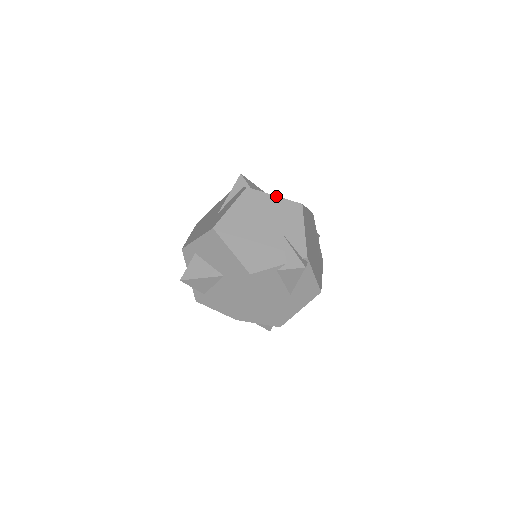
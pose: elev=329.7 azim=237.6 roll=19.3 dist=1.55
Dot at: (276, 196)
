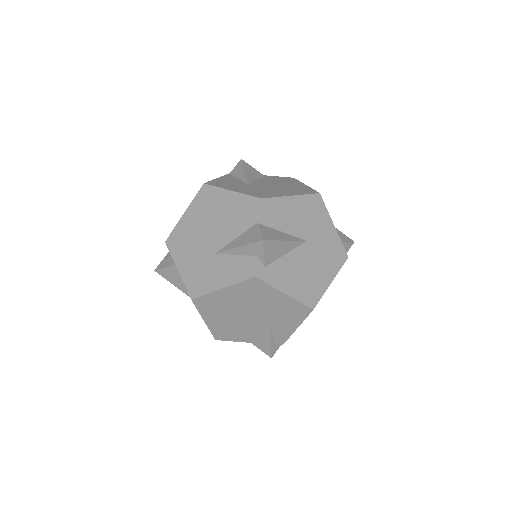
Dot at: (287, 295)
